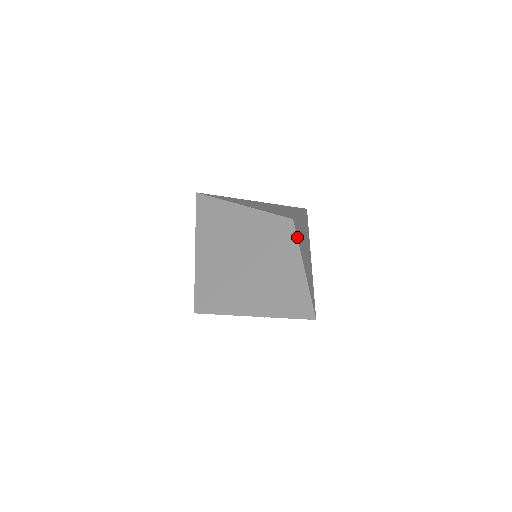
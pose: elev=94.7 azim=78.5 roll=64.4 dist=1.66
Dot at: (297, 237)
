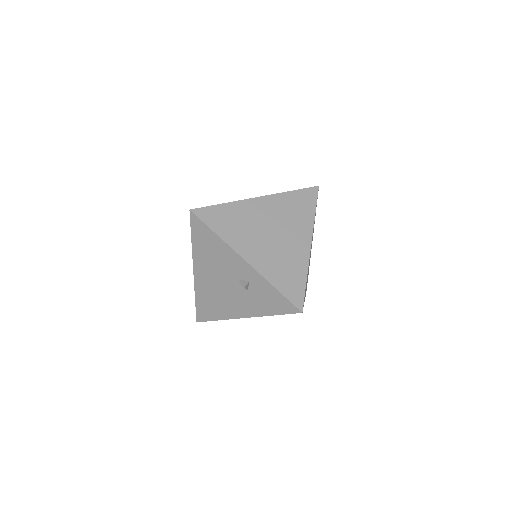
Dot at: (316, 204)
